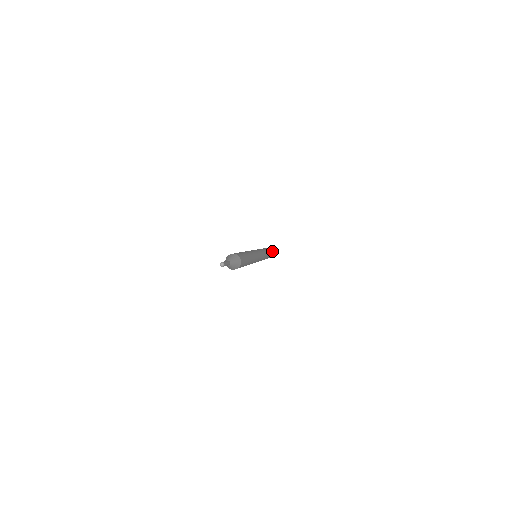
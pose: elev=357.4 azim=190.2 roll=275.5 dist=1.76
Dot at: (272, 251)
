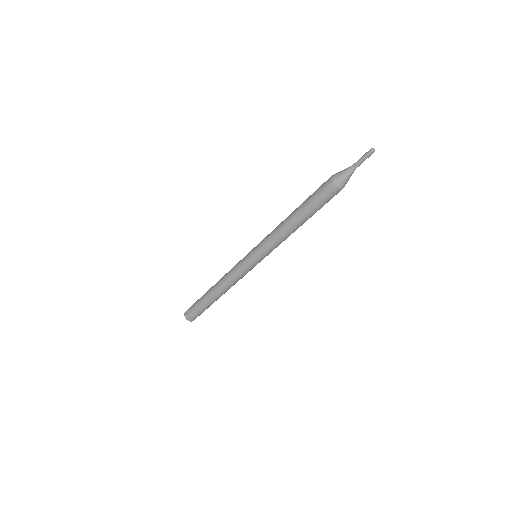
Dot at: occluded
